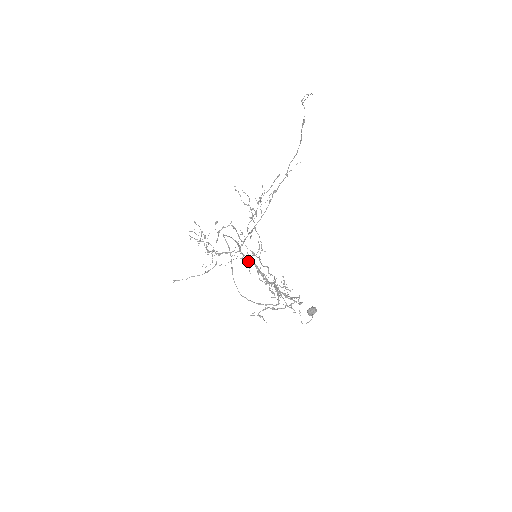
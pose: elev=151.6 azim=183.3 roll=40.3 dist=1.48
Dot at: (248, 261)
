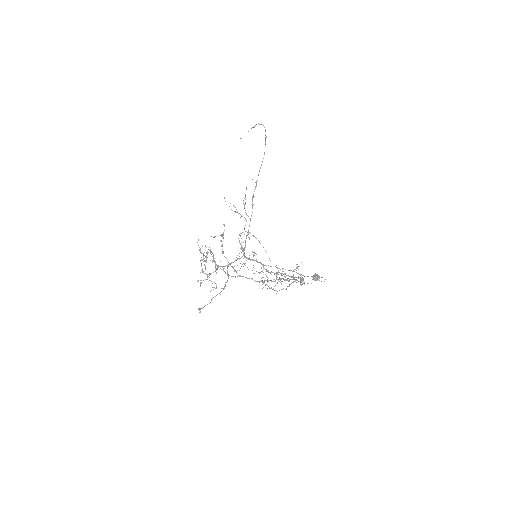
Dot at: (247, 267)
